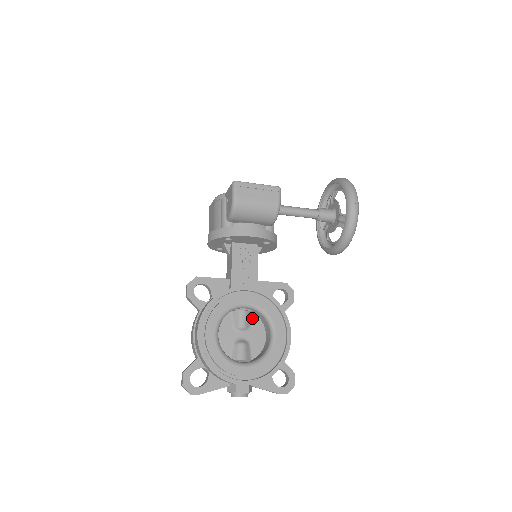
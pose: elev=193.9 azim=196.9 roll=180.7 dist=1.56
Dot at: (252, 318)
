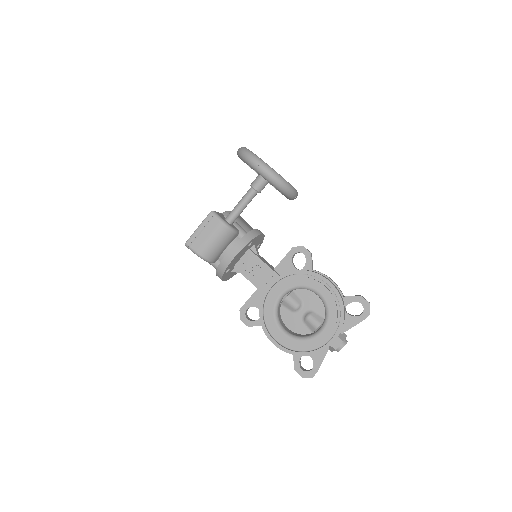
Dot at: (297, 294)
